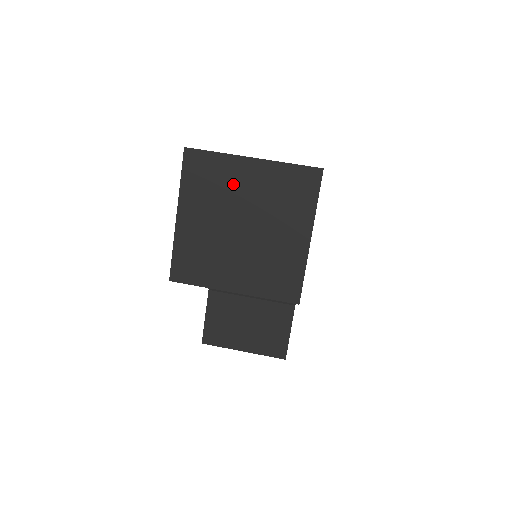
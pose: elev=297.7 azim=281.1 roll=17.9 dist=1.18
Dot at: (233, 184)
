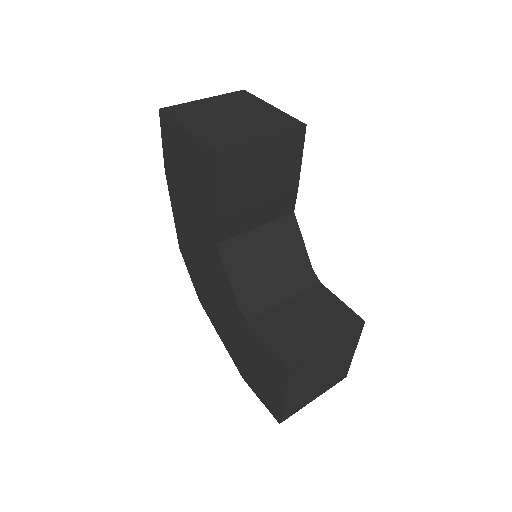
Dot at: (205, 108)
